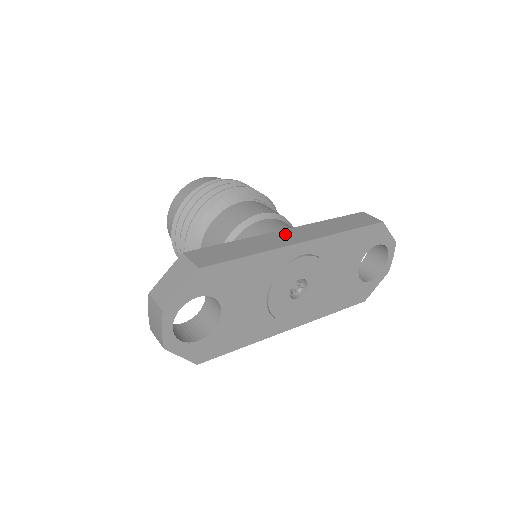
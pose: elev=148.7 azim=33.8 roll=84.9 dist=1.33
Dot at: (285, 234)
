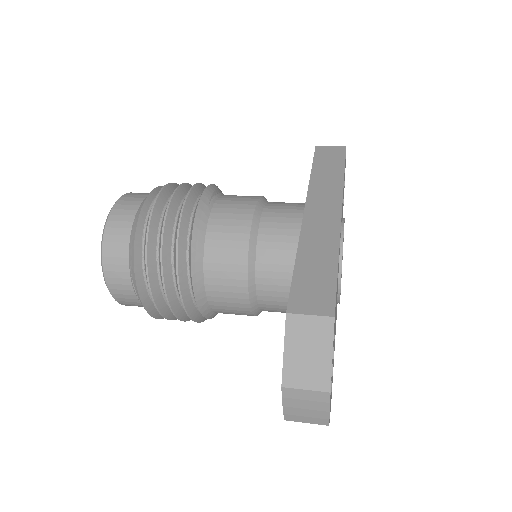
Dot at: (315, 215)
